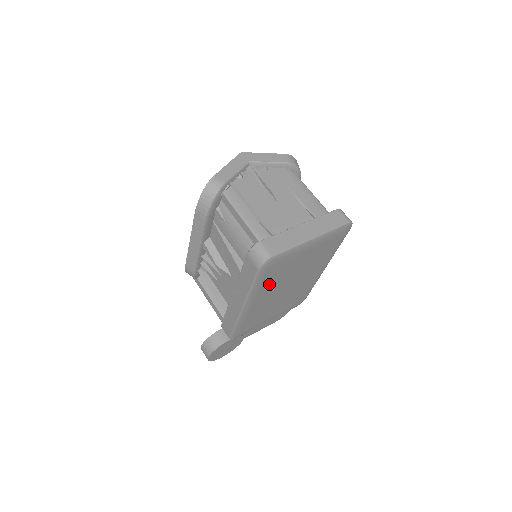
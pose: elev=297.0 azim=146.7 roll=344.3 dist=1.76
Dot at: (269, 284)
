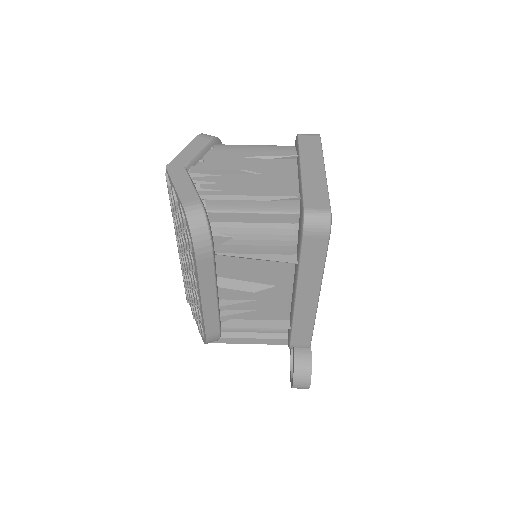
Dot at: occluded
